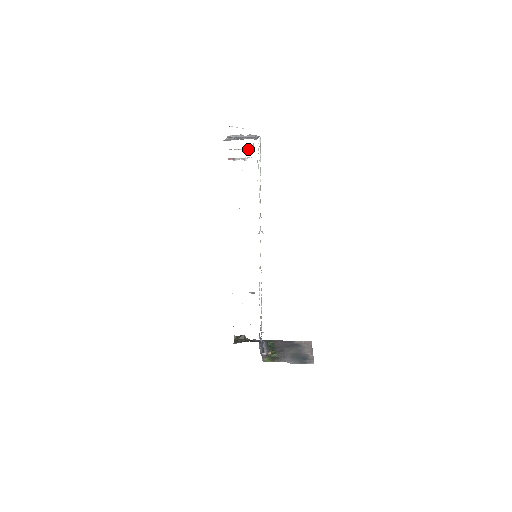
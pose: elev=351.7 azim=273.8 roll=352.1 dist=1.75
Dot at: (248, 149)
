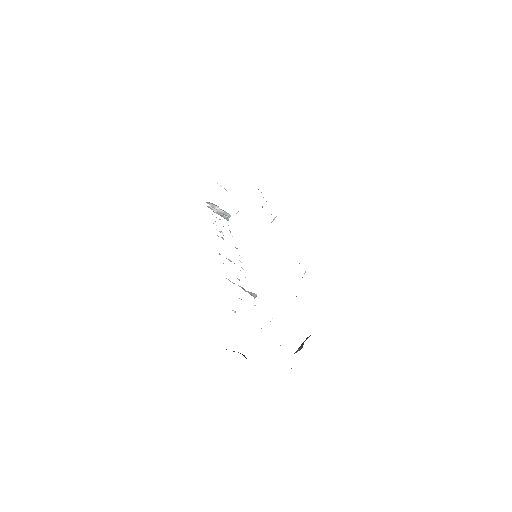
Dot at: occluded
